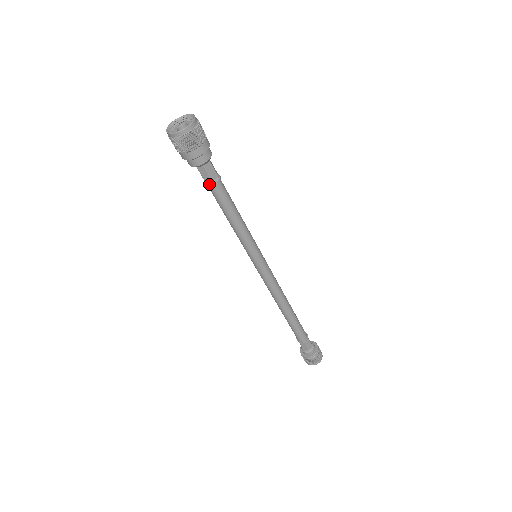
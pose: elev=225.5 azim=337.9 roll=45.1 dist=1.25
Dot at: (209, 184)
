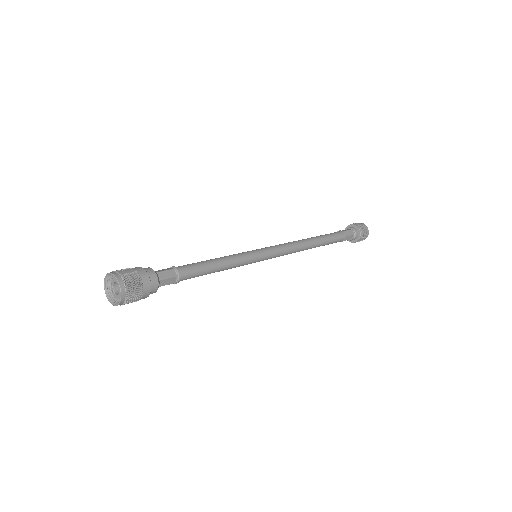
Dot at: occluded
